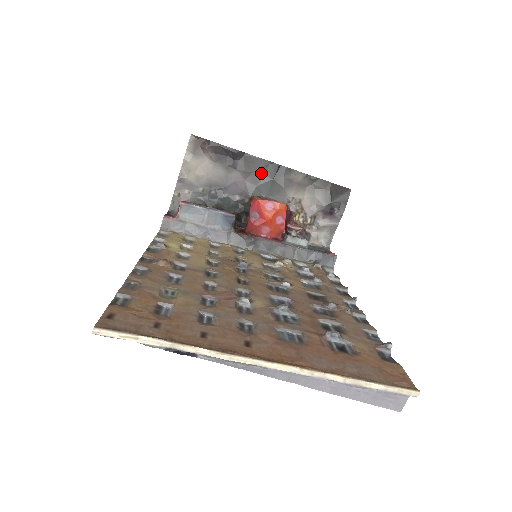
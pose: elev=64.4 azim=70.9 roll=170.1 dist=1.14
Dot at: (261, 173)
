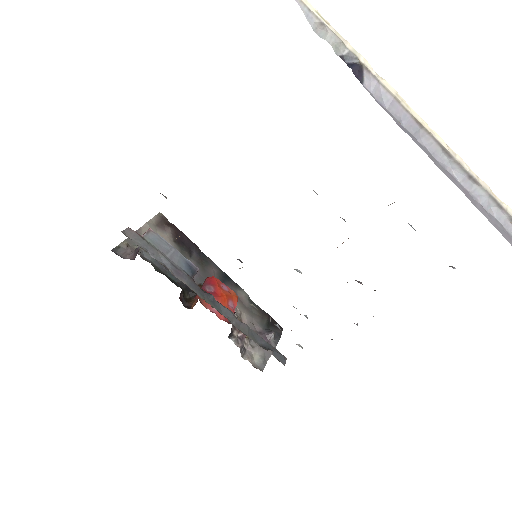
Dot at: (211, 273)
